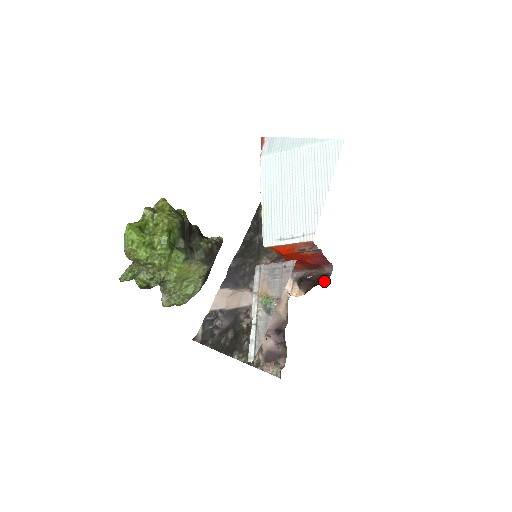
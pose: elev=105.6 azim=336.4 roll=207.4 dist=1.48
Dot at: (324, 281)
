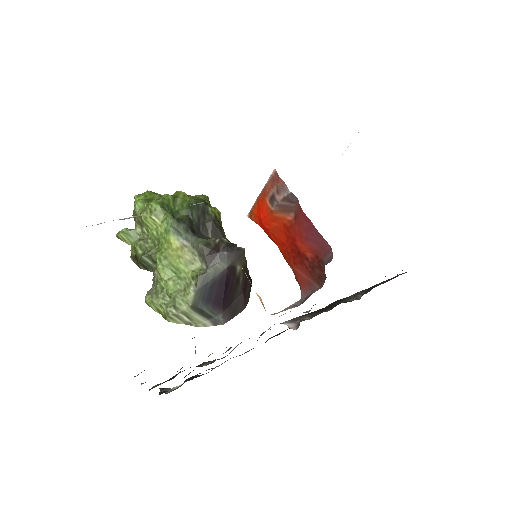
Dot at: occluded
